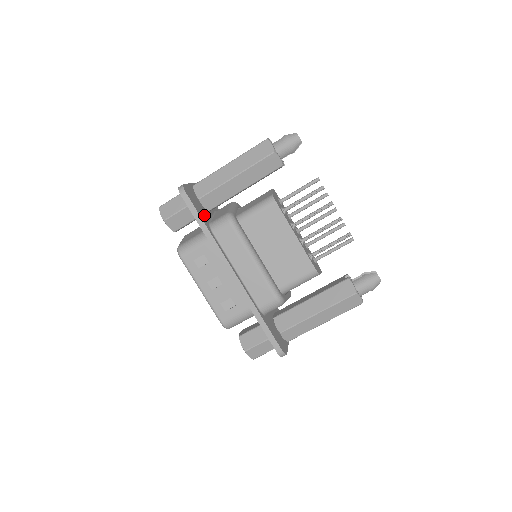
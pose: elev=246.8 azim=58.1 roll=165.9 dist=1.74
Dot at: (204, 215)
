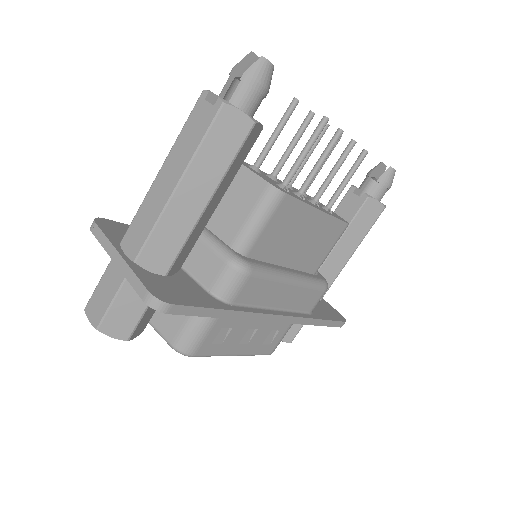
Dot at: (196, 292)
